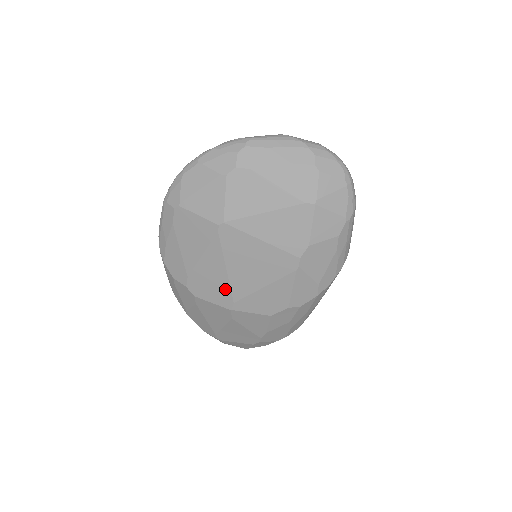
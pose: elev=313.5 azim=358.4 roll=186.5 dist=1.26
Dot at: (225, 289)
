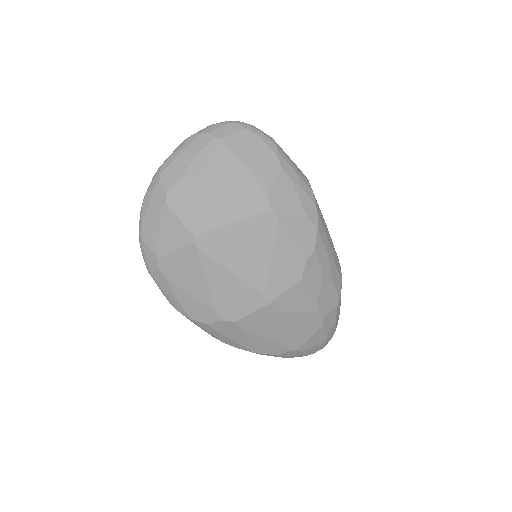
Dot at: (247, 291)
